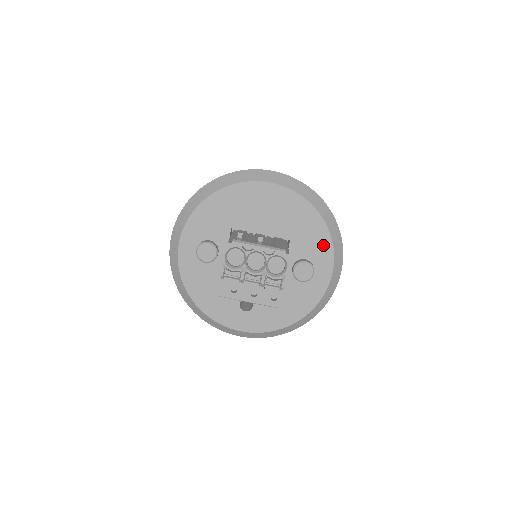
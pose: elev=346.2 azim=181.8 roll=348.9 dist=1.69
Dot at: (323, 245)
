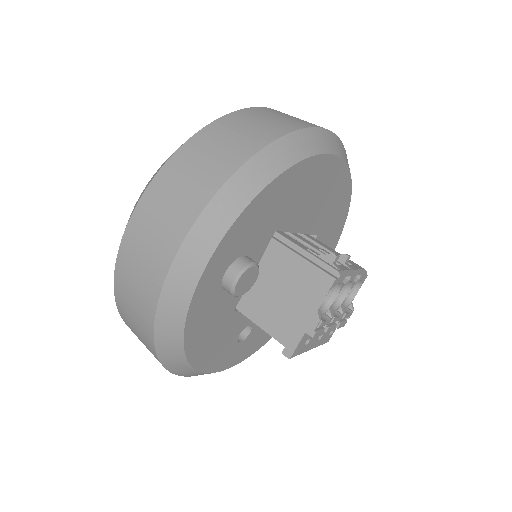
Dot at: (336, 236)
